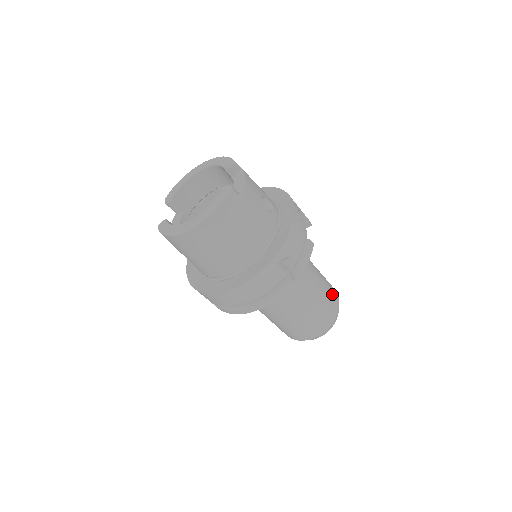
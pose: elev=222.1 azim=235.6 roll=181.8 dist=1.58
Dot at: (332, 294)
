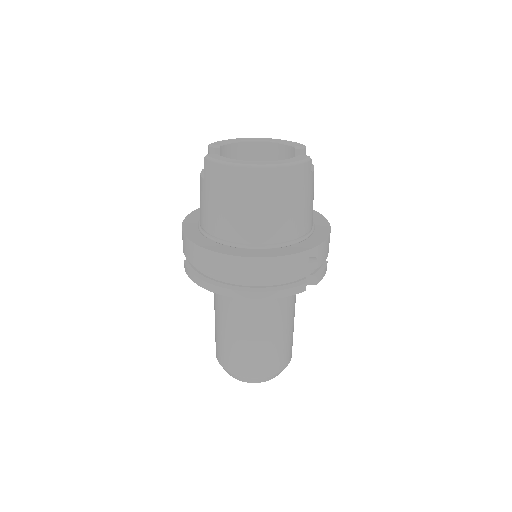
Dot at: occluded
